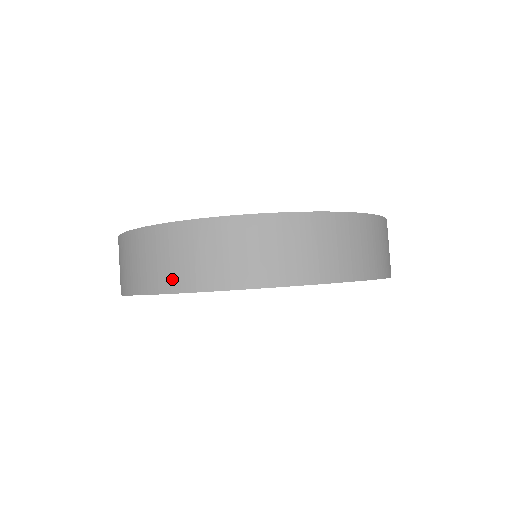
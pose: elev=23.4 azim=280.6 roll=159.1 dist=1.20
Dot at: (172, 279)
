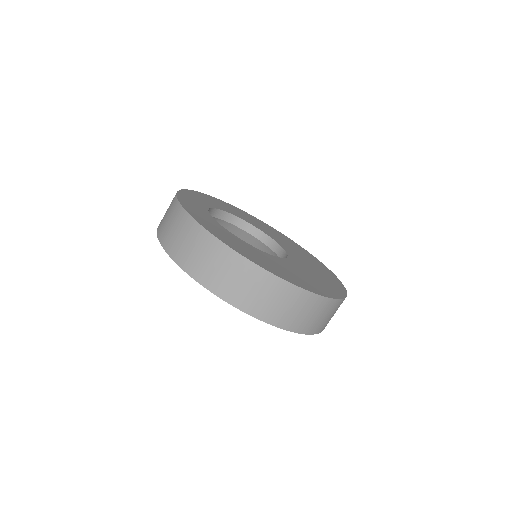
Dot at: (227, 291)
